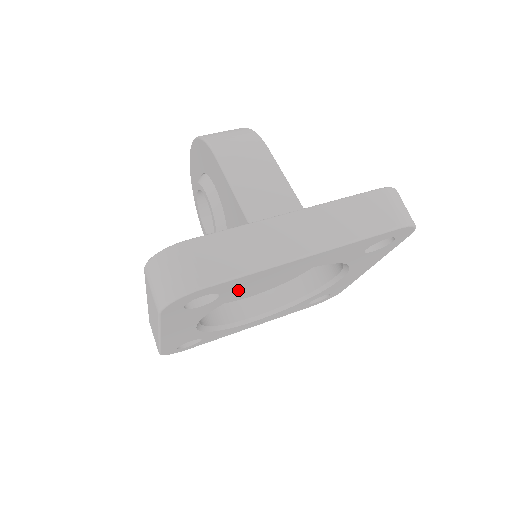
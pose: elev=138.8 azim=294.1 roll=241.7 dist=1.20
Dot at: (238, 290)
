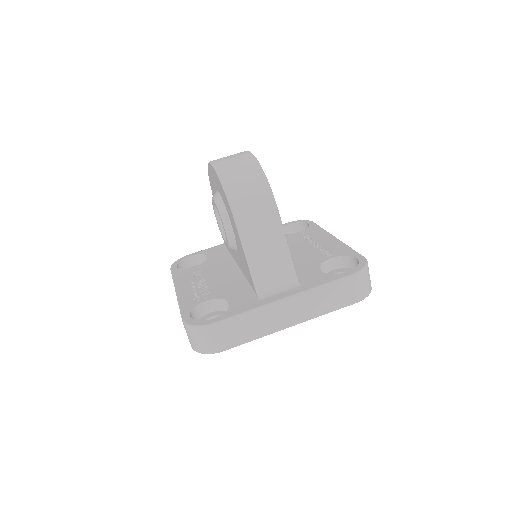
Dot at: occluded
